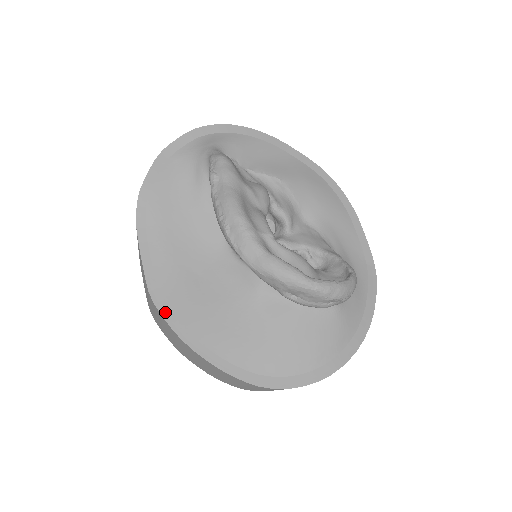
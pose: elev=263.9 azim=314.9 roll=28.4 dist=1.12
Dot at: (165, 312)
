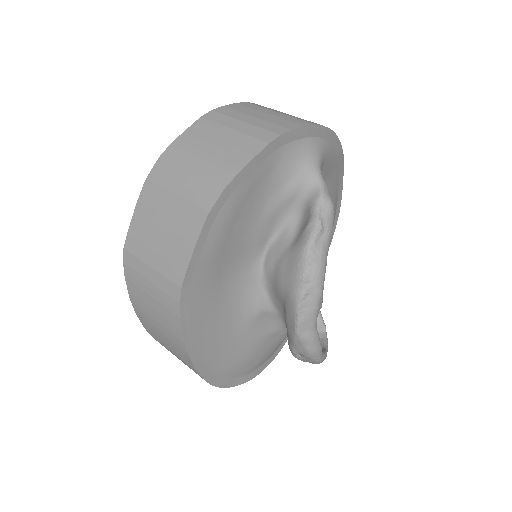
Dot at: (185, 313)
